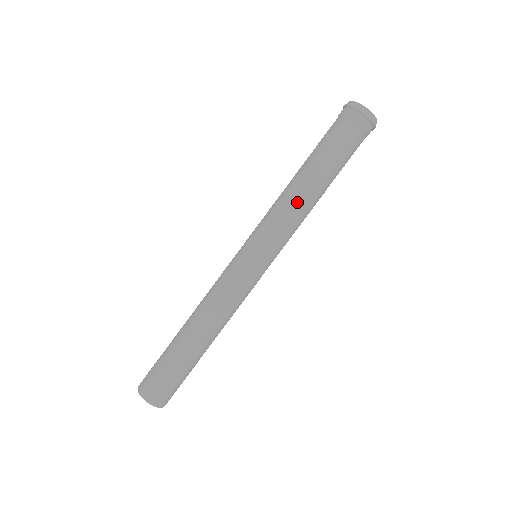
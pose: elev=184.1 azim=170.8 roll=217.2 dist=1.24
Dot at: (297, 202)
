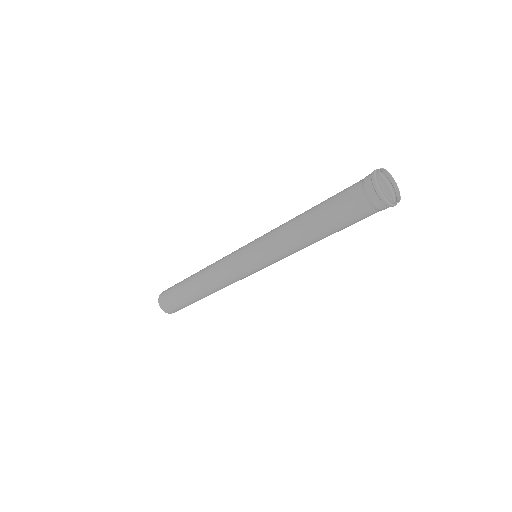
Dot at: (293, 241)
